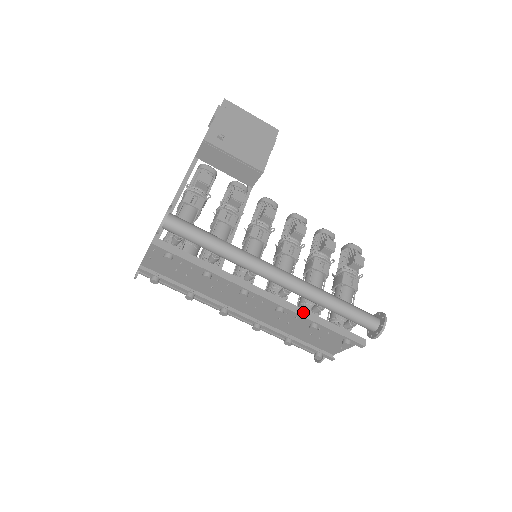
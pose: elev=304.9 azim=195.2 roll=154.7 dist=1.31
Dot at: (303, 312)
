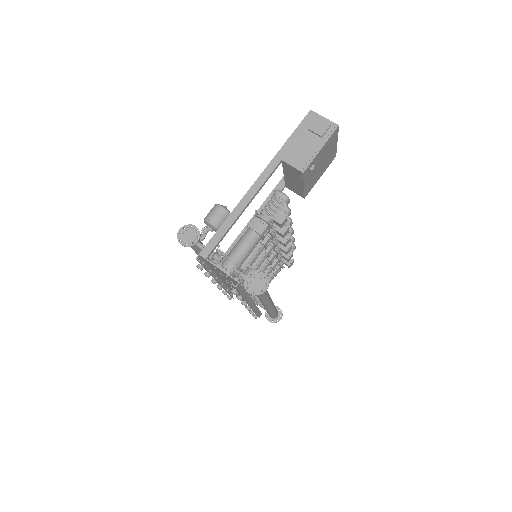
Dot at: occluded
